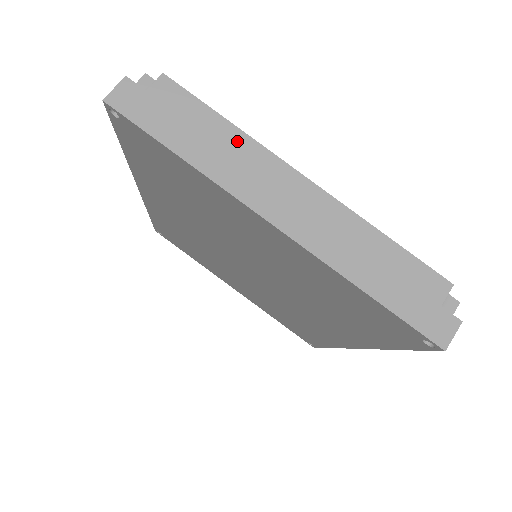
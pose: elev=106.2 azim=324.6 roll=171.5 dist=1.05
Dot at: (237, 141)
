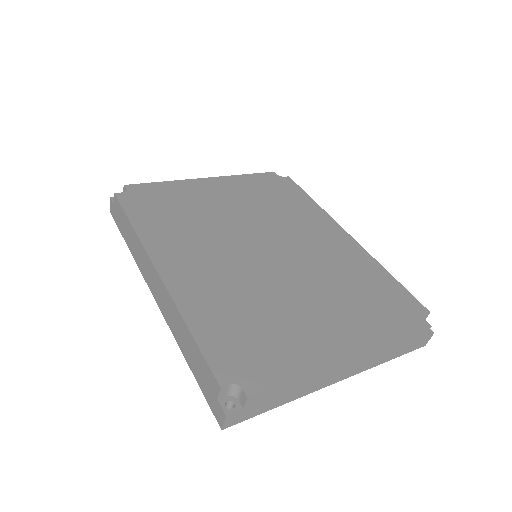
Dot at: (308, 379)
